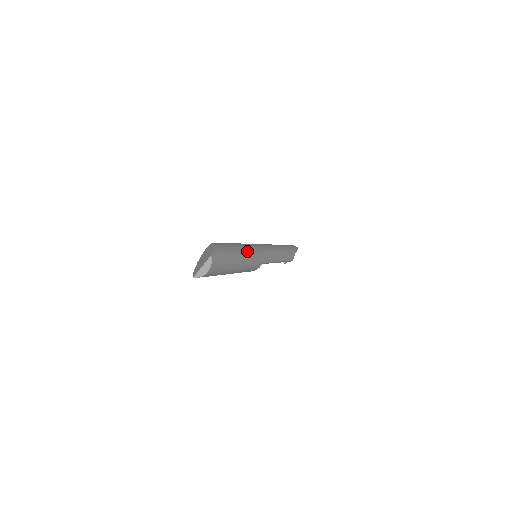
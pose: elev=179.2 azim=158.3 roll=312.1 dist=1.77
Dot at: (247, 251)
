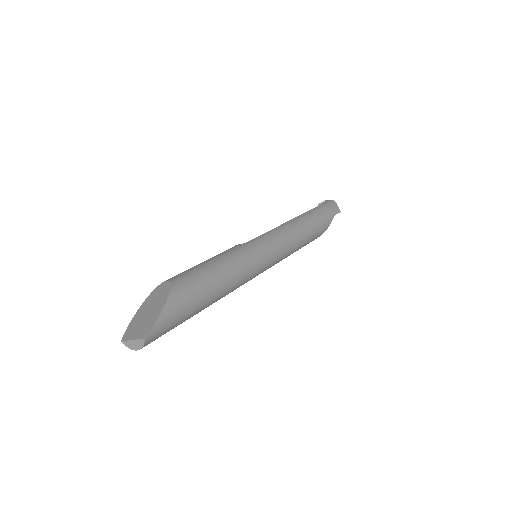
Dot at: (228, 283)
